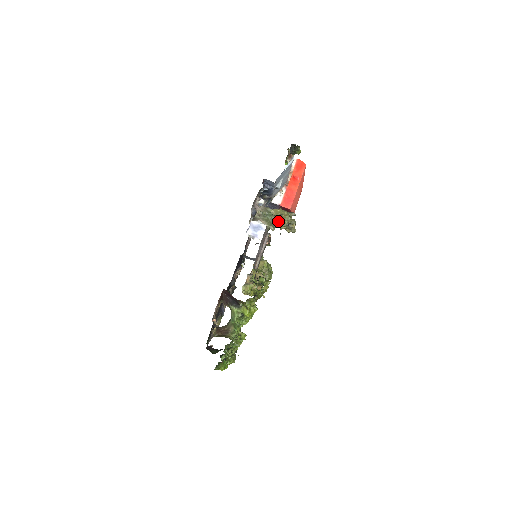
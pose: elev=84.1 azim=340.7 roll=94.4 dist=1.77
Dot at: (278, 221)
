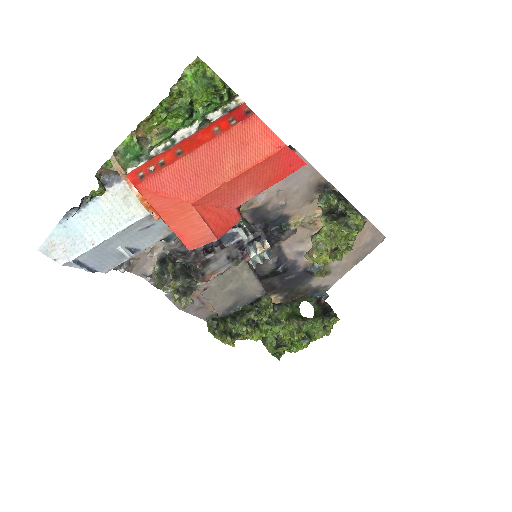
Dot at: (167, 292)
